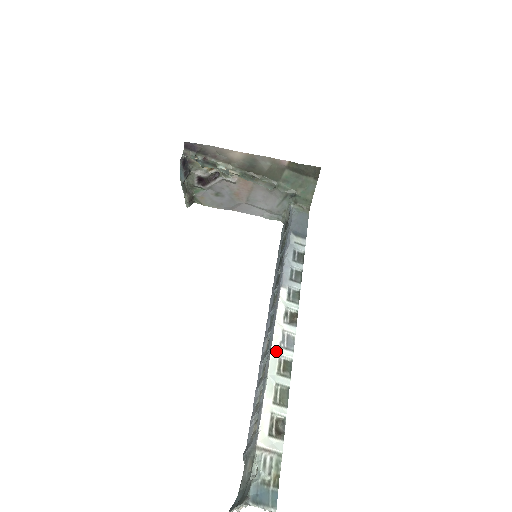
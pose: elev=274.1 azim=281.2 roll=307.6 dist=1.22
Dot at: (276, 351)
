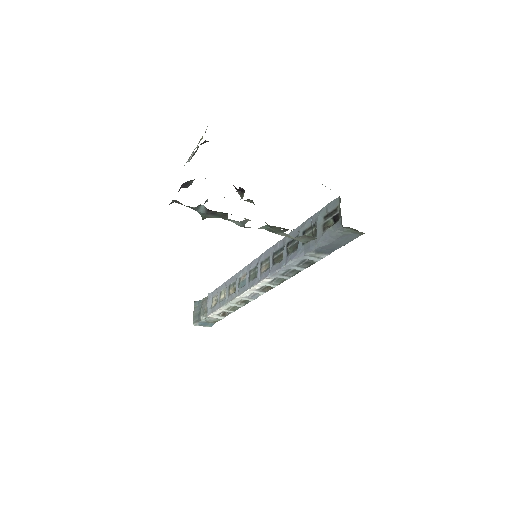
Dot at: (240, 299)
